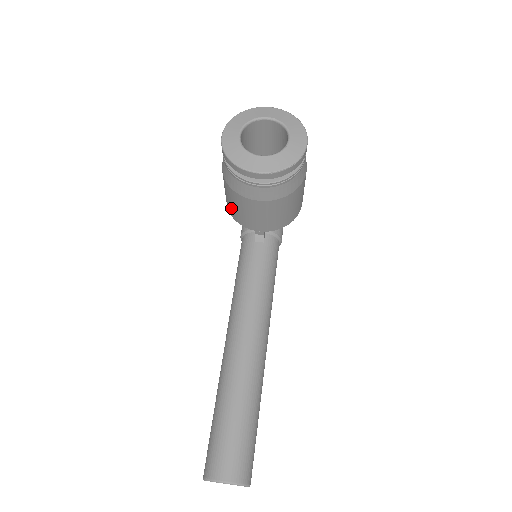
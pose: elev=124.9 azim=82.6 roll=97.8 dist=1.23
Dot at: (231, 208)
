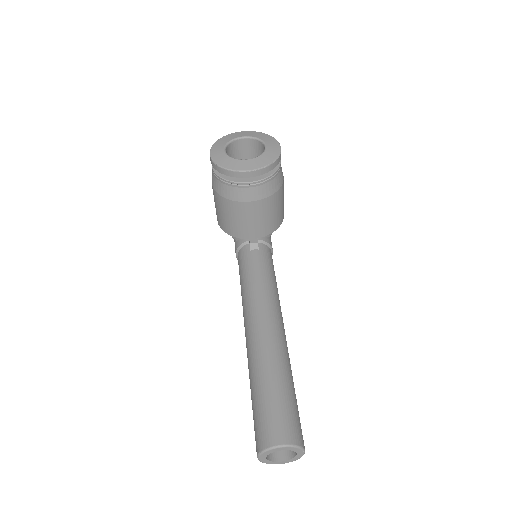
Dot at: (225, 223)
